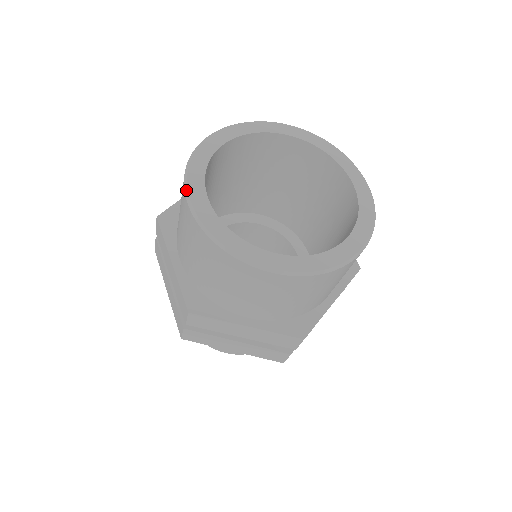
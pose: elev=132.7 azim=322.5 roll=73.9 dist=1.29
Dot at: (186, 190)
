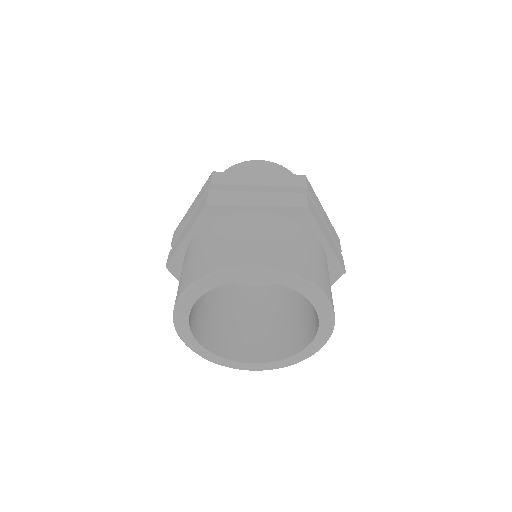
Dot at: (188, 288)
